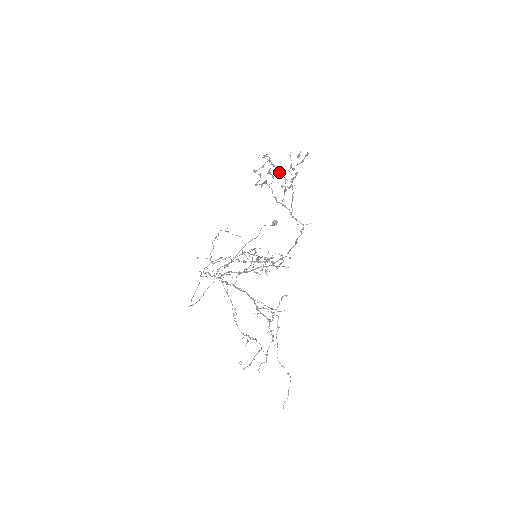
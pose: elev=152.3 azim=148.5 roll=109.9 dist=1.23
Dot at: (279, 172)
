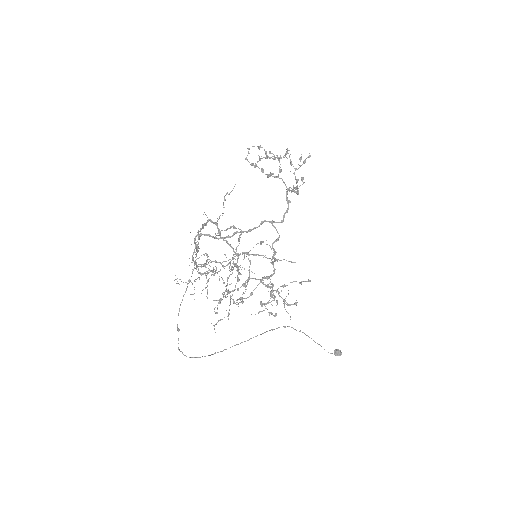
Dot at: (274, 158)
